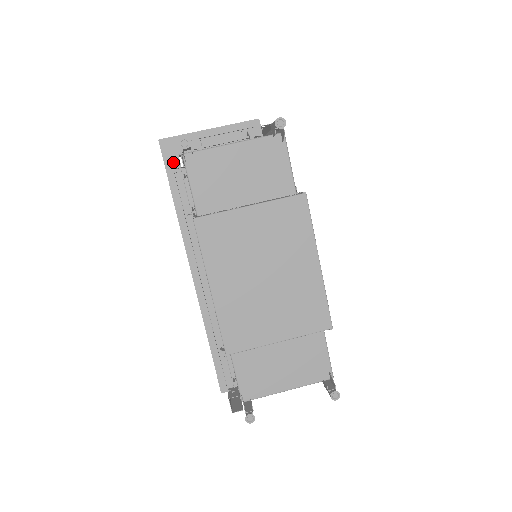
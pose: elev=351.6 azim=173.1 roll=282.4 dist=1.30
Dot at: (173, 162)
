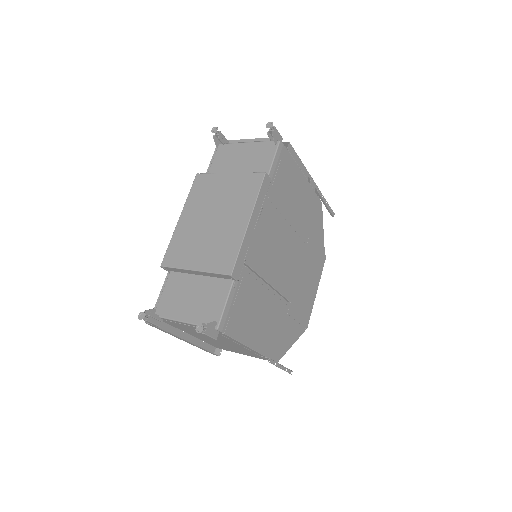
Dot at: occluded
